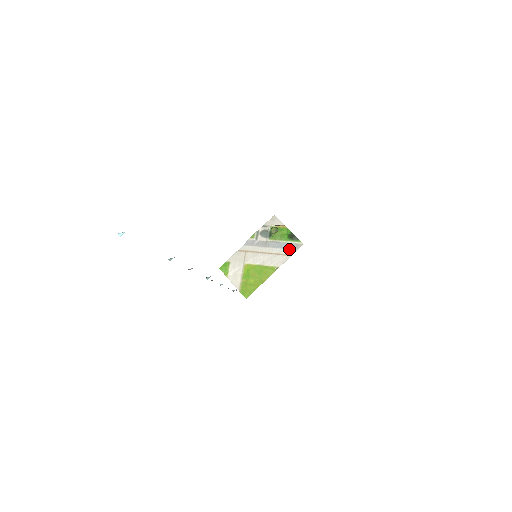
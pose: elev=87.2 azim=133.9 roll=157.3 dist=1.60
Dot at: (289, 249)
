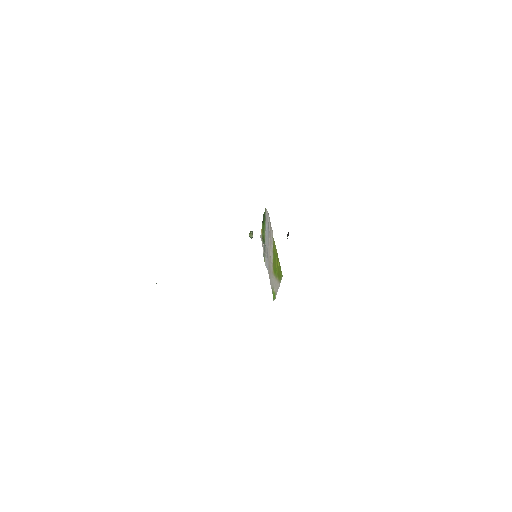
Dot at: (268, 223)
